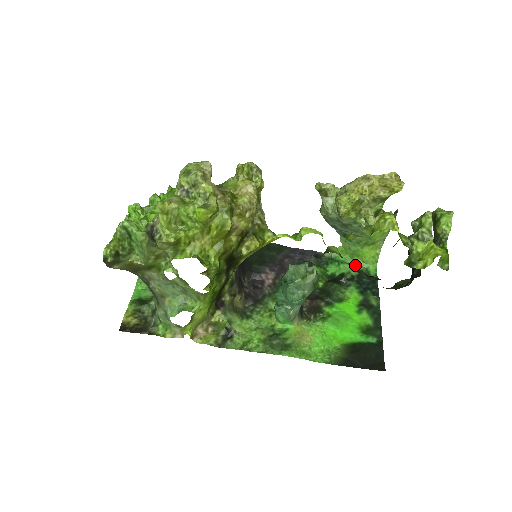
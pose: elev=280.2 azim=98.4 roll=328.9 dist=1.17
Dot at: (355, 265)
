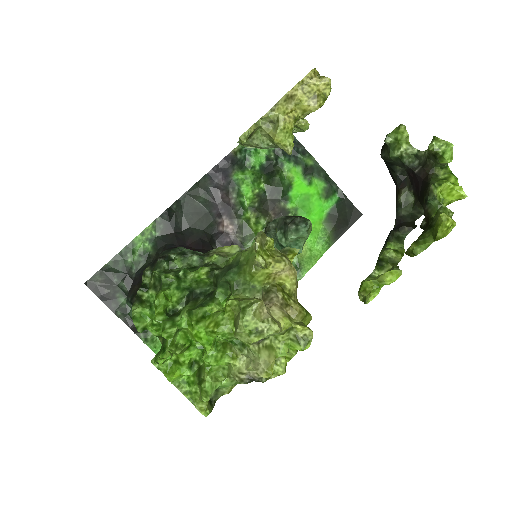
Dot at: occluded
